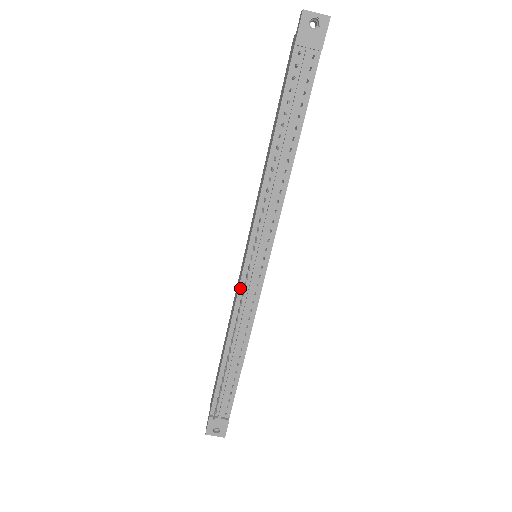
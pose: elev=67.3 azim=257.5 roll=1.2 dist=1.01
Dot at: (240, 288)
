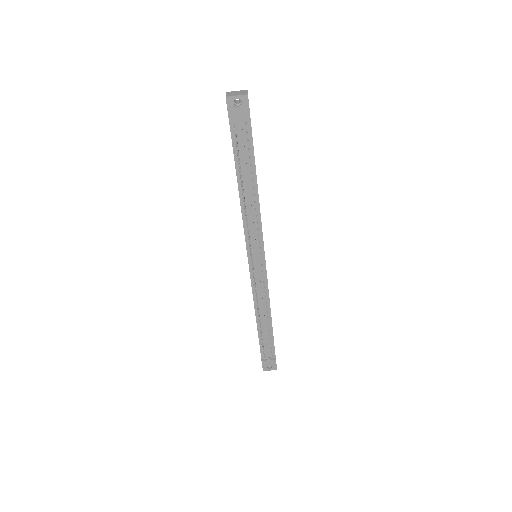
Dot at: (252, 282)
